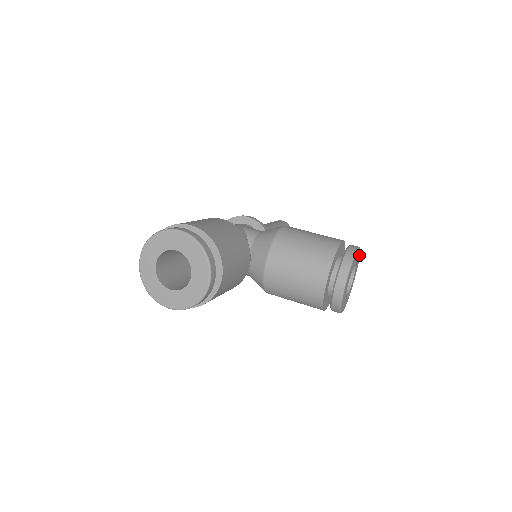
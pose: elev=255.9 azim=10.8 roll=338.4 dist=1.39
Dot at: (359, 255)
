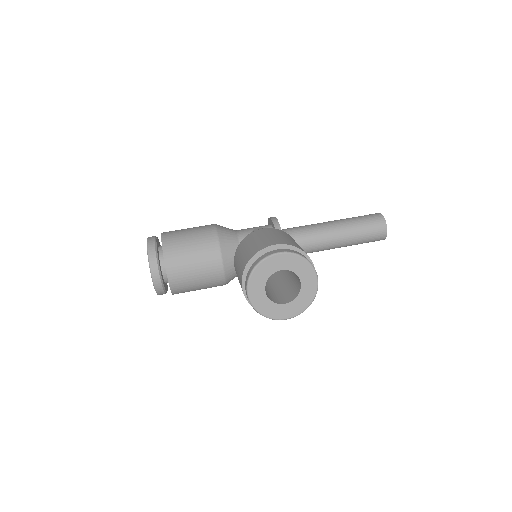
Dot at: (301, 260)
